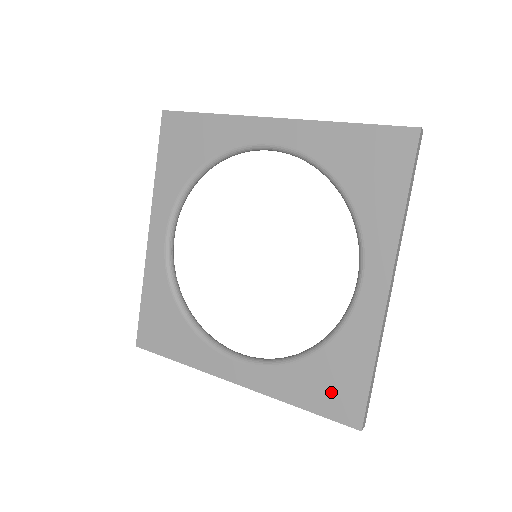
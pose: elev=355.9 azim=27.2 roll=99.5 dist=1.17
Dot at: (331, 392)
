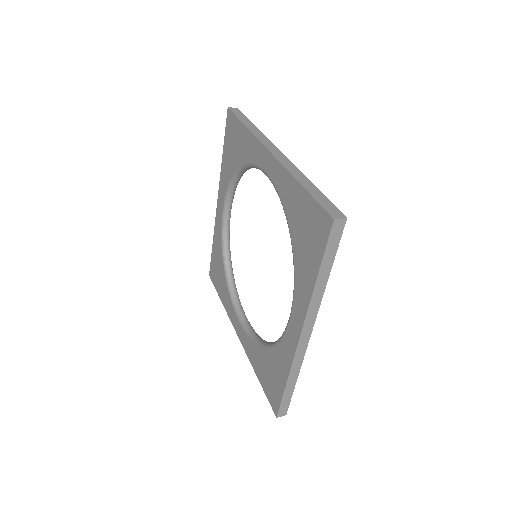
Dot at: (269, 380)
